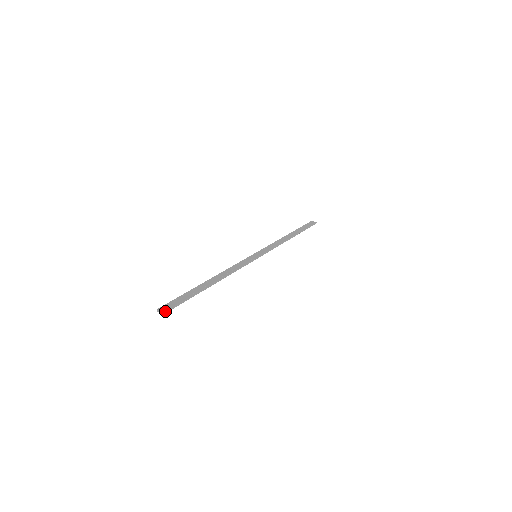
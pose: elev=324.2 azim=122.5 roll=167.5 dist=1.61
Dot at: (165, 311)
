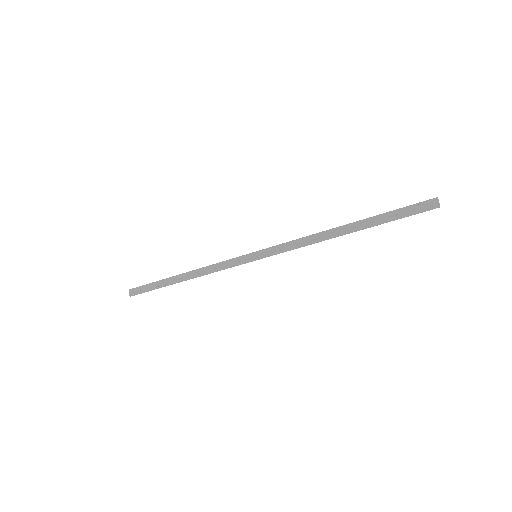
Dot at: (130, 295)
